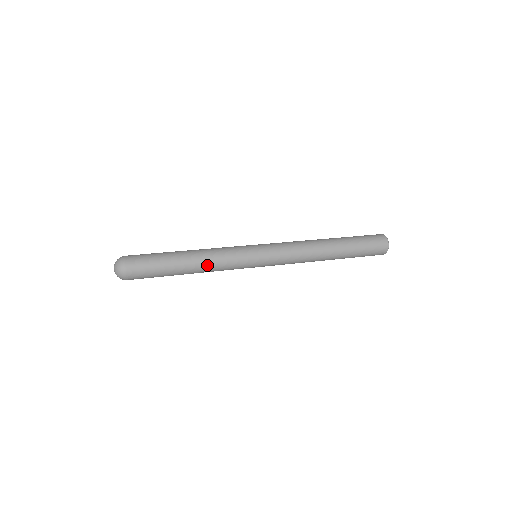
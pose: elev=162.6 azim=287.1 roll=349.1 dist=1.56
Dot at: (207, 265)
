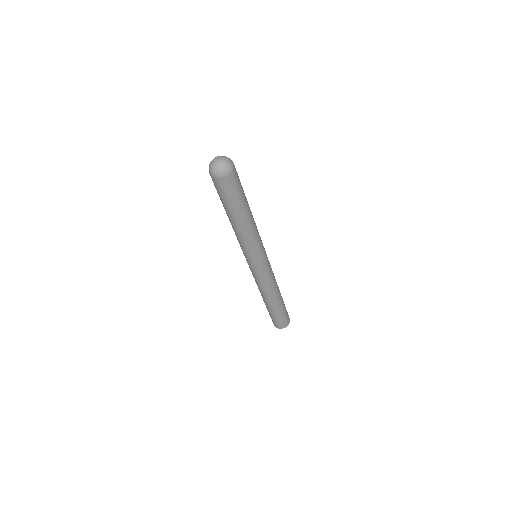
Dot at: occluded
